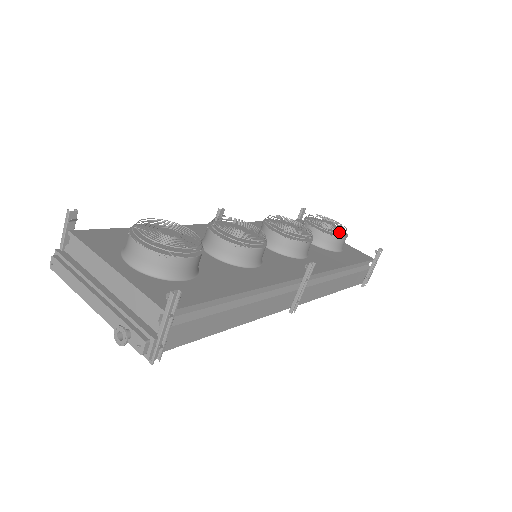
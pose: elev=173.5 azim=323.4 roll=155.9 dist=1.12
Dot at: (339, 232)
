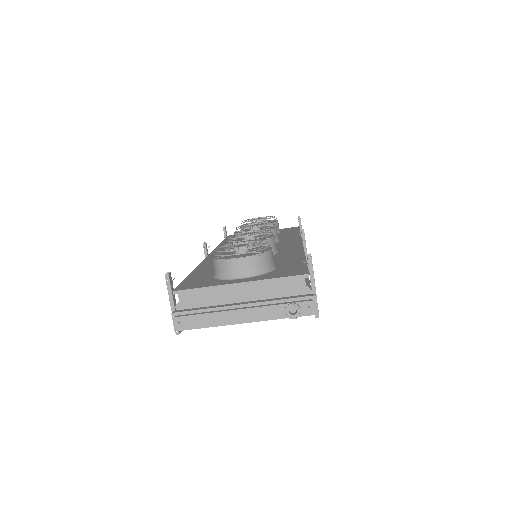
Dot at: (270, 221)
